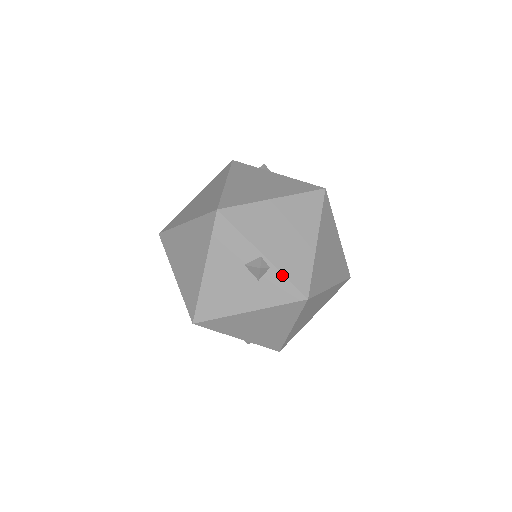
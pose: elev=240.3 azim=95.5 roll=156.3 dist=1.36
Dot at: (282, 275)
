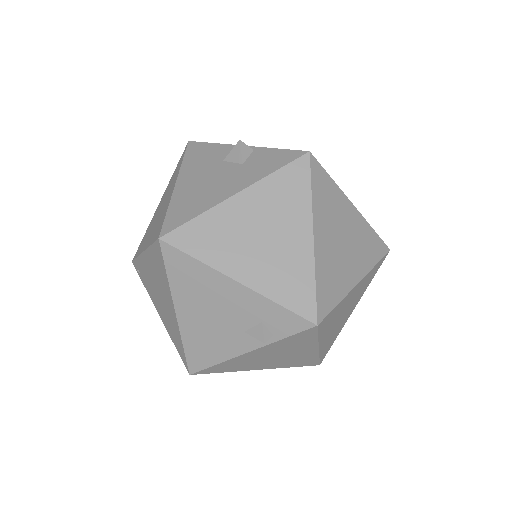
Dot at: (270, 149)
